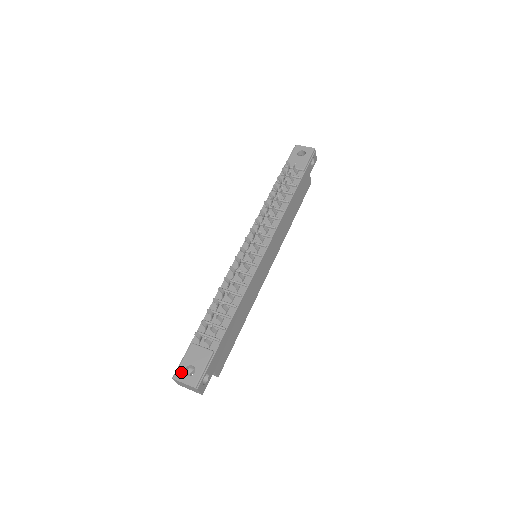
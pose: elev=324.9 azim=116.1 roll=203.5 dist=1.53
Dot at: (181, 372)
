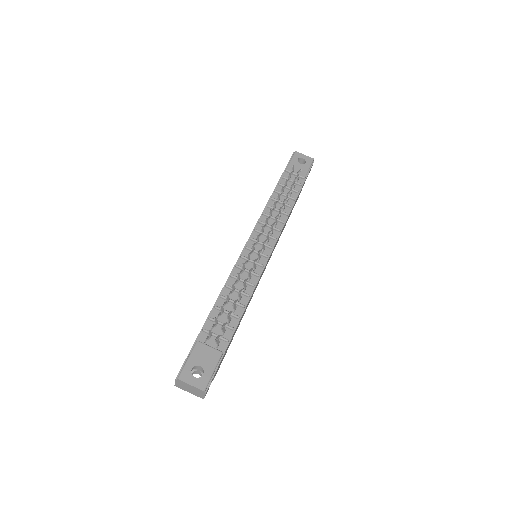
Dot at: (187, 372)
